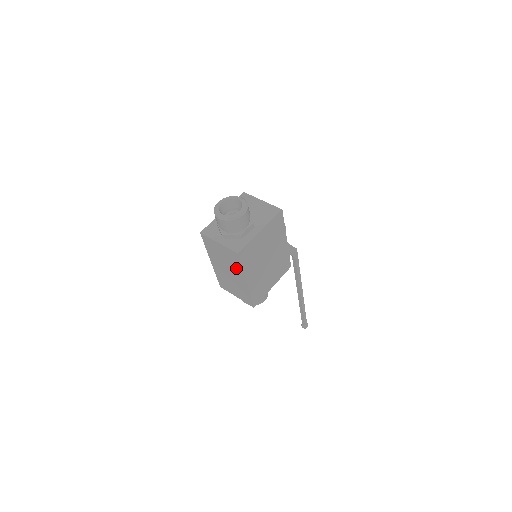
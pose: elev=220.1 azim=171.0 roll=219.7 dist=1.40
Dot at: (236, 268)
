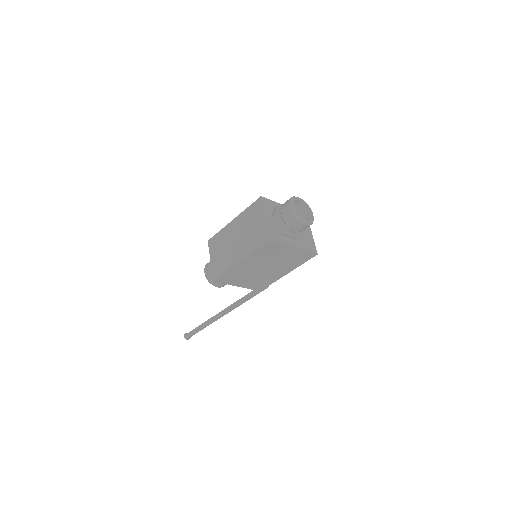
Dot at: (249, 245)
